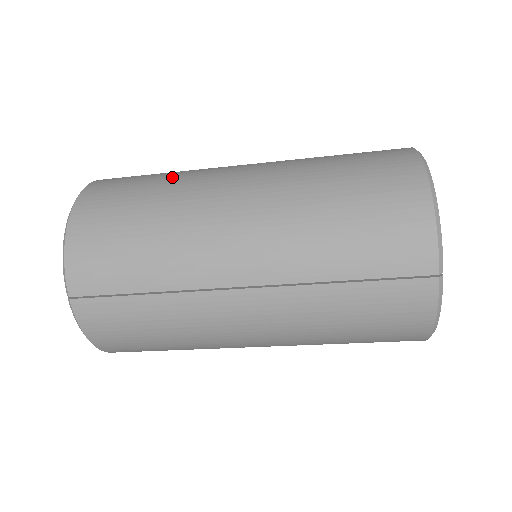
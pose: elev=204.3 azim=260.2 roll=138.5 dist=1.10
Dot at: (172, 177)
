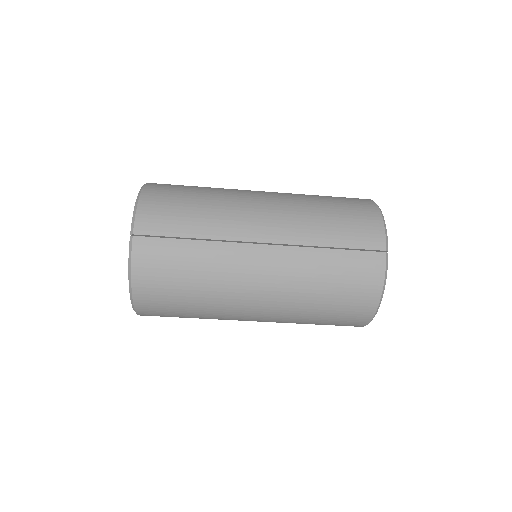
Dot at: occluded
